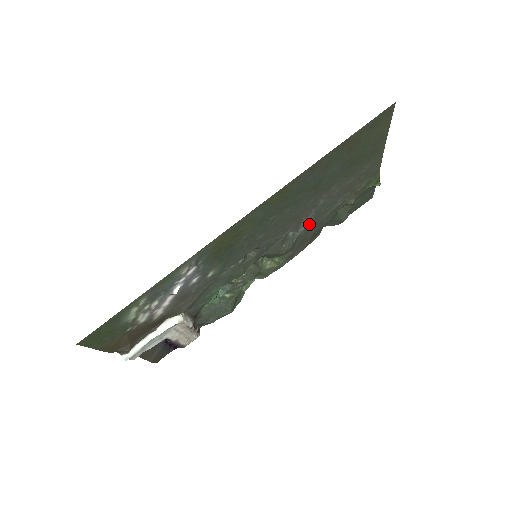
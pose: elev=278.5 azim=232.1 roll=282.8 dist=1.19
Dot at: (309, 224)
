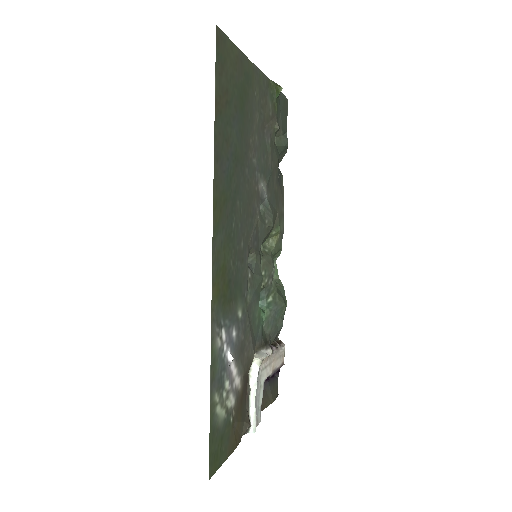
Dot at: (266, 184)
